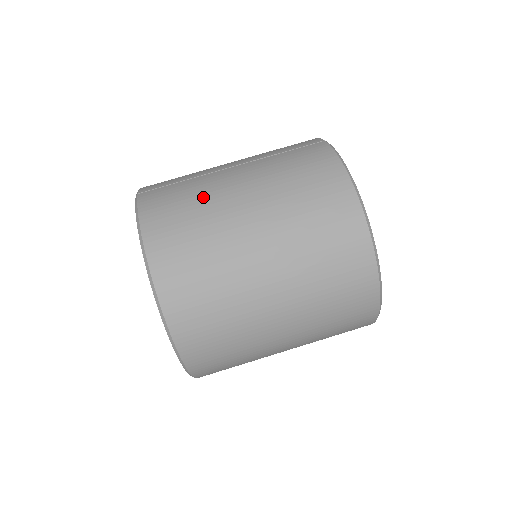
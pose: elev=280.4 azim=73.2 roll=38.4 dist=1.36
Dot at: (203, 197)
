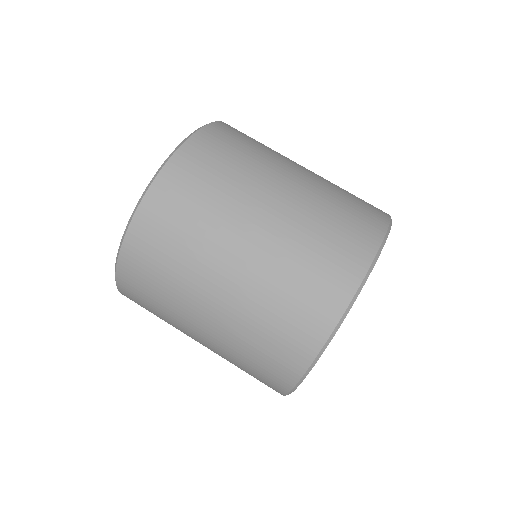
Dot at: occluded
